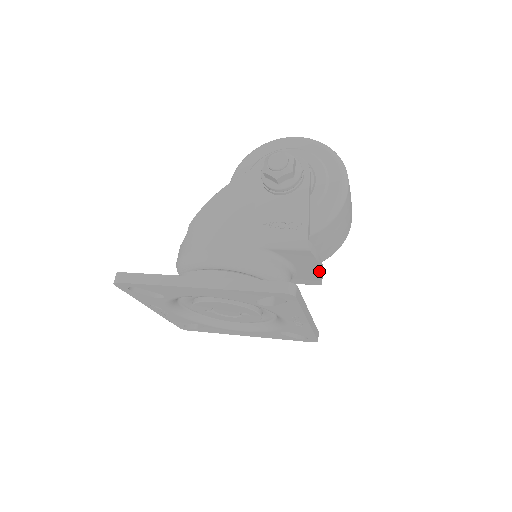
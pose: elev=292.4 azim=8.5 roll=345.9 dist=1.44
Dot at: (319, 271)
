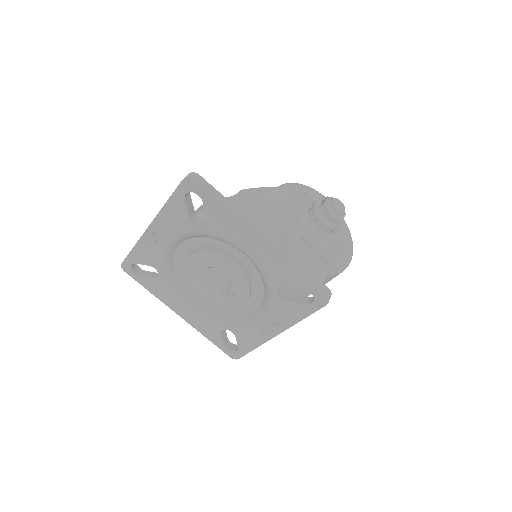
Dot at: occluded
